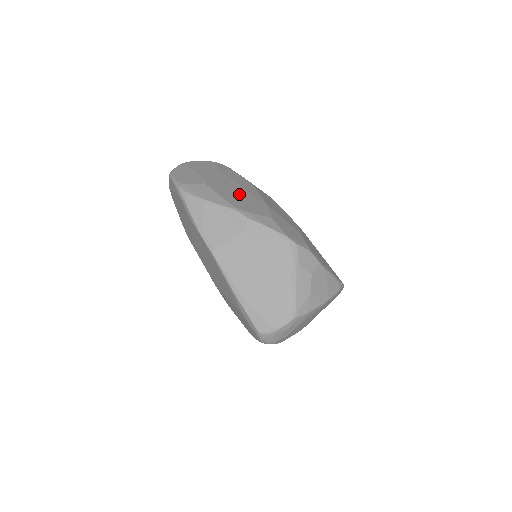
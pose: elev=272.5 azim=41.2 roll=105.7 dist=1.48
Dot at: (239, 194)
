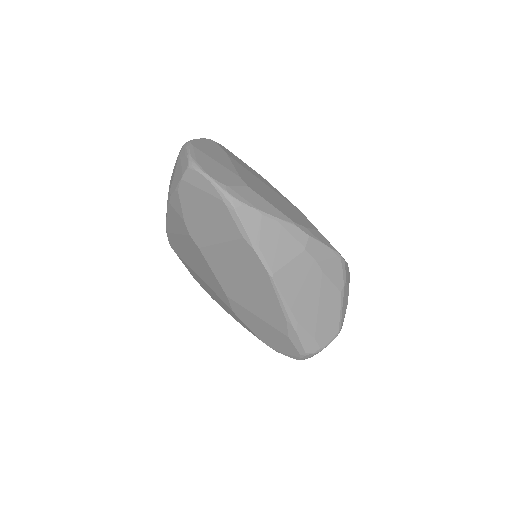
Dot at: (275, 197)
